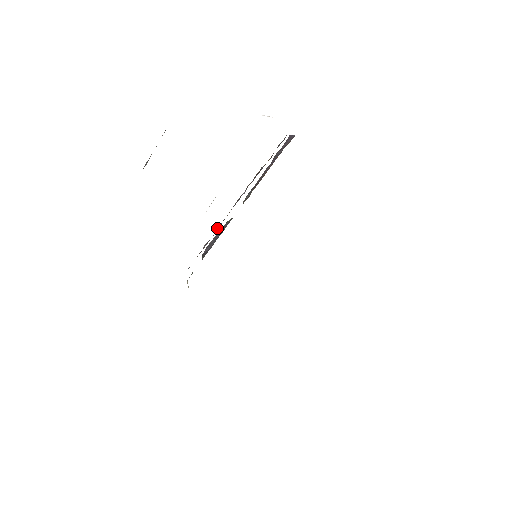
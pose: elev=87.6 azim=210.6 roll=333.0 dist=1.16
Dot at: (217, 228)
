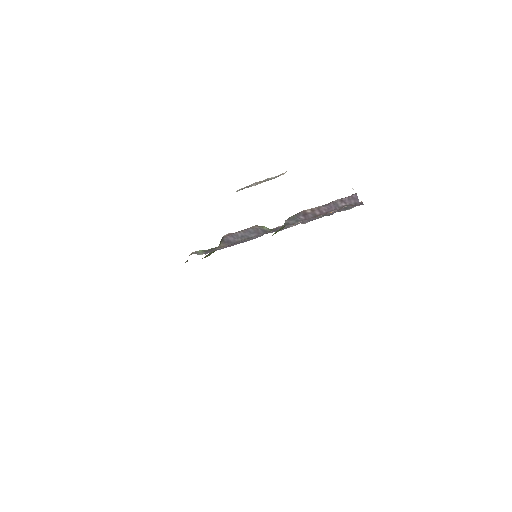
Dot at: occluded
